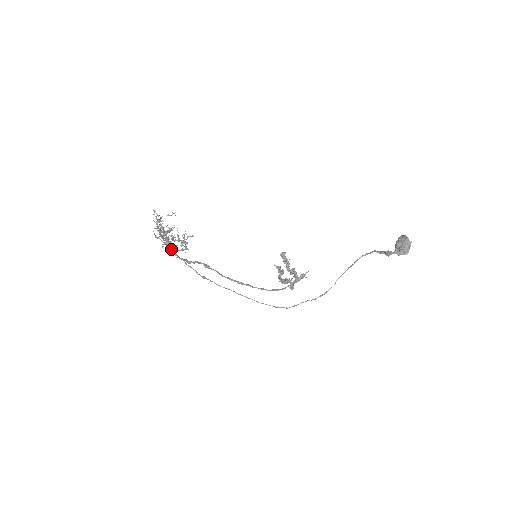
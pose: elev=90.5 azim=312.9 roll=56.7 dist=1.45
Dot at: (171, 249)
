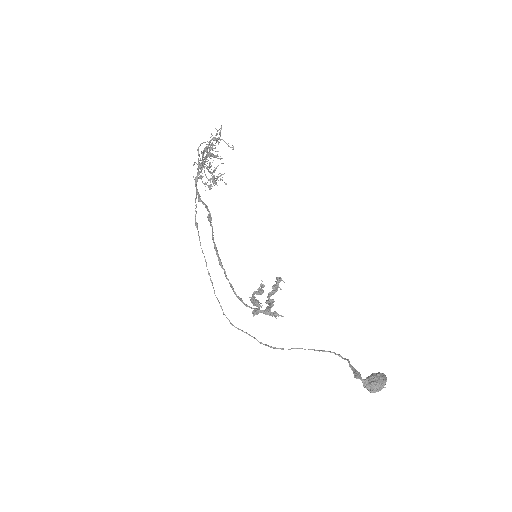
Dot at: (198, 173)
